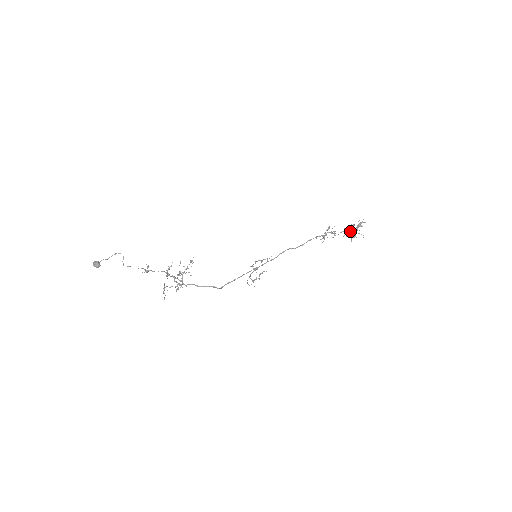
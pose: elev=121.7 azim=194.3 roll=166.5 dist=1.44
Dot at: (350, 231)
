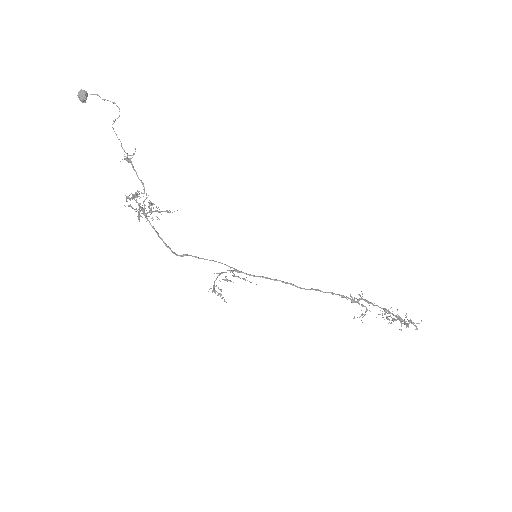
Dot at: (389, 320)
